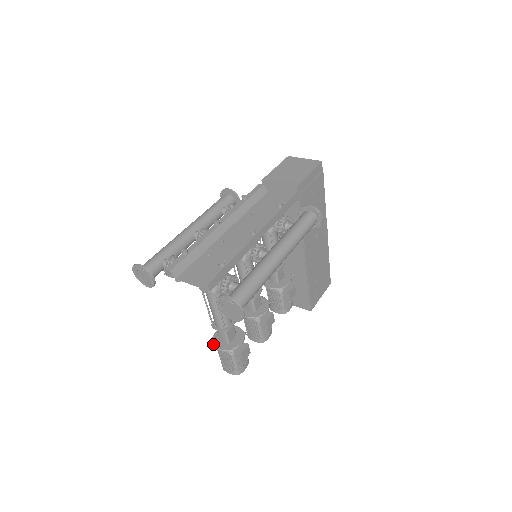
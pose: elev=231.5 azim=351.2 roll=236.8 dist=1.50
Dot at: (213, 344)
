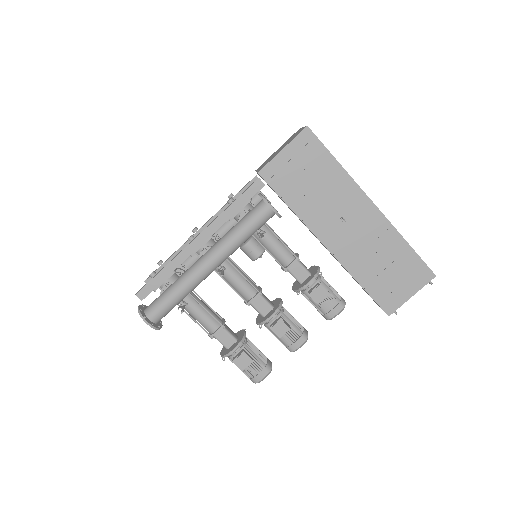
Dot at: (222, 348)
